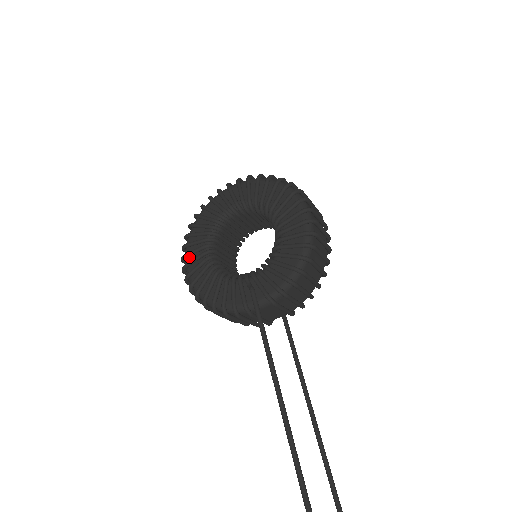
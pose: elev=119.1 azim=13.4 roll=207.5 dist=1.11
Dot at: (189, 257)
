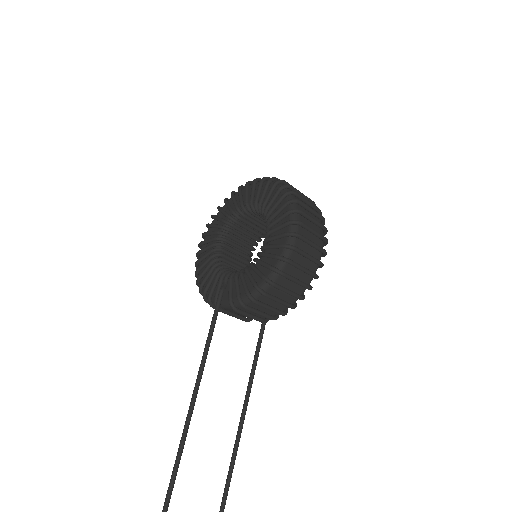
Dot at: (207, 236)
